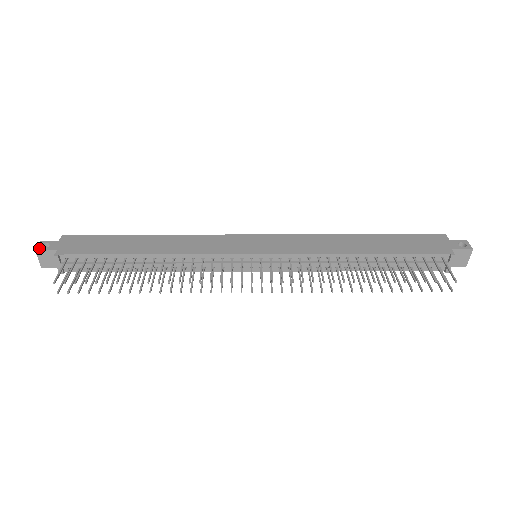
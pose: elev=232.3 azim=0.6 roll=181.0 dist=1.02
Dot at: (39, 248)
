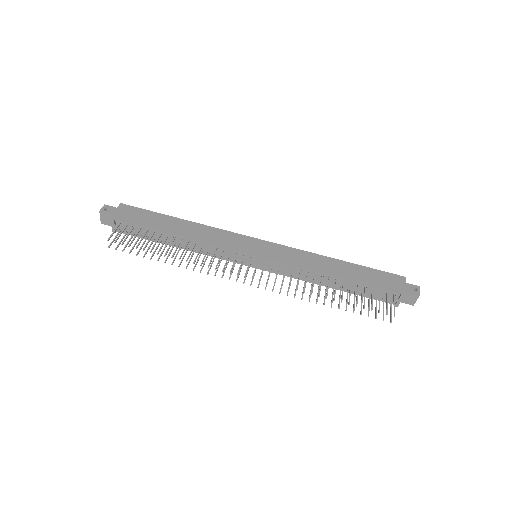
Dot at: (102, 210)
